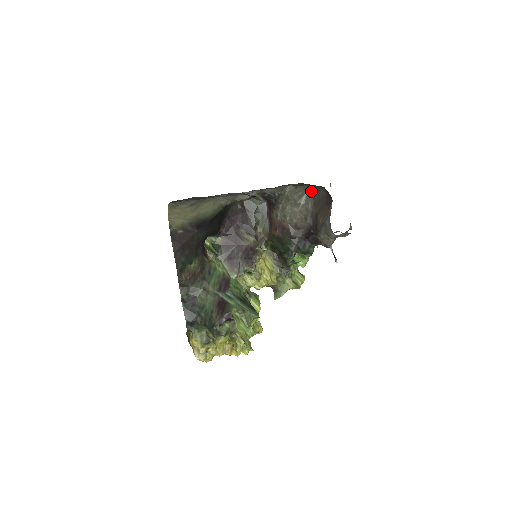
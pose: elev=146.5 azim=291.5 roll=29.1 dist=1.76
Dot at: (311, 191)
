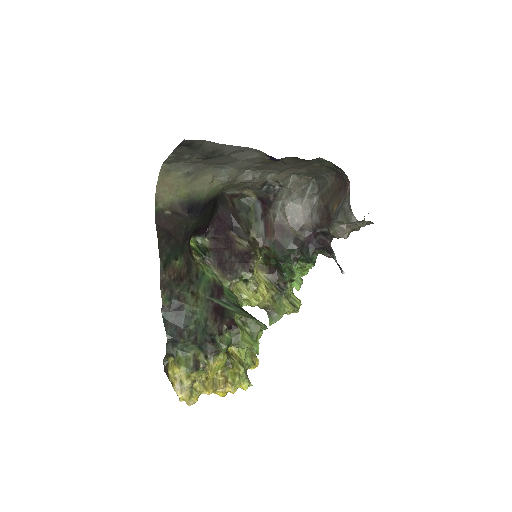
Dot at: (315, 185)
